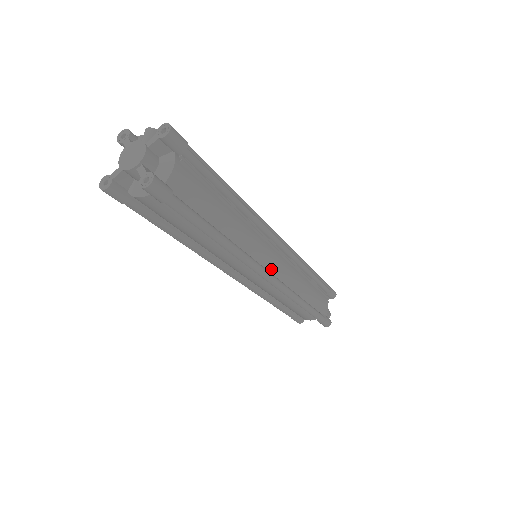
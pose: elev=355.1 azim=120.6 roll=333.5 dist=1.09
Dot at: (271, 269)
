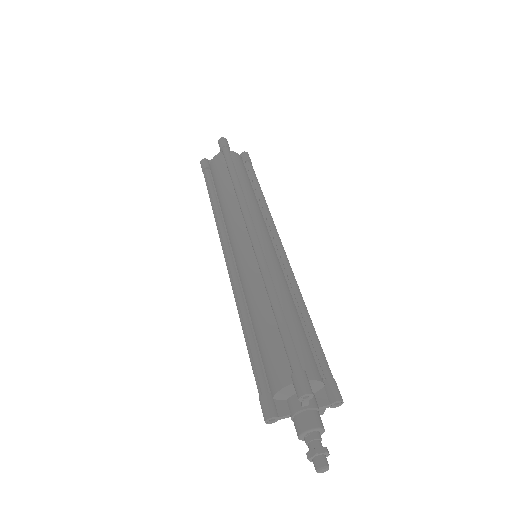
Dot at: (260, 242)
